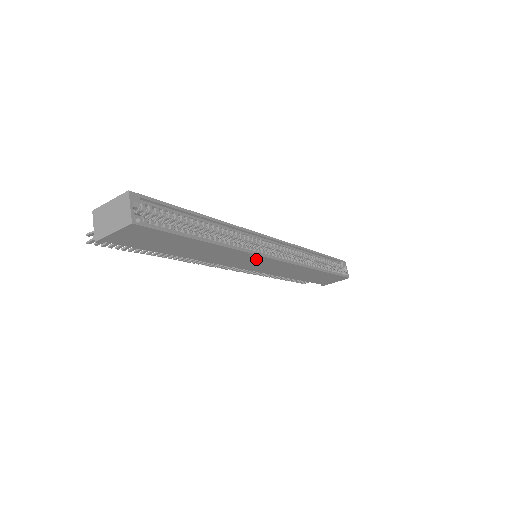
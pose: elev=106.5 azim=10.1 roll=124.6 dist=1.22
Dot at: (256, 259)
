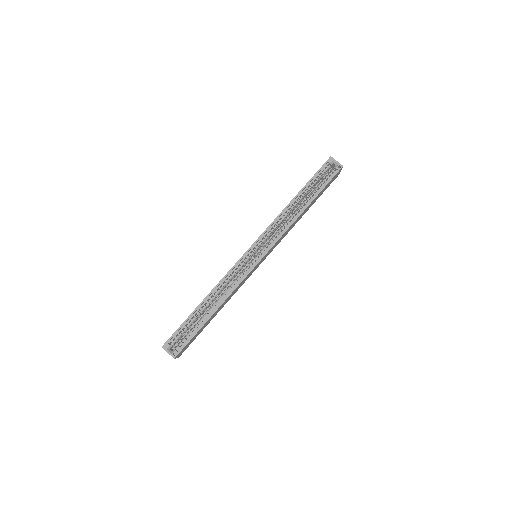
Dot at: (251, 272)
